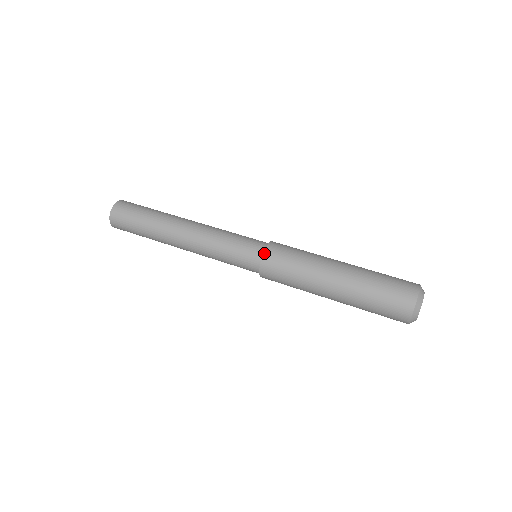
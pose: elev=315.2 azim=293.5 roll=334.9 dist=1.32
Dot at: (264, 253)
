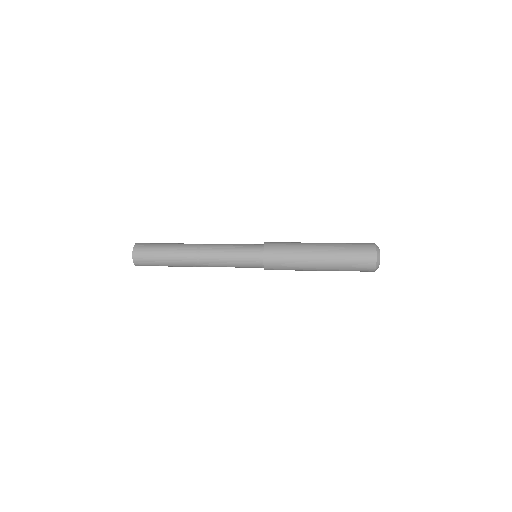
Dot at: (264, 255)
